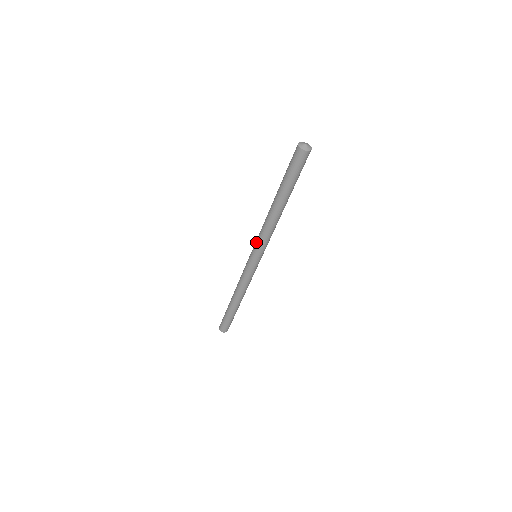
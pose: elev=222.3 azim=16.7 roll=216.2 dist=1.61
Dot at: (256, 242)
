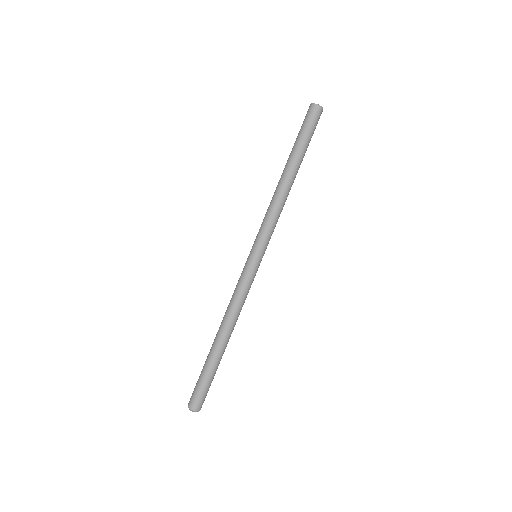
Dot at: (259, 231)
